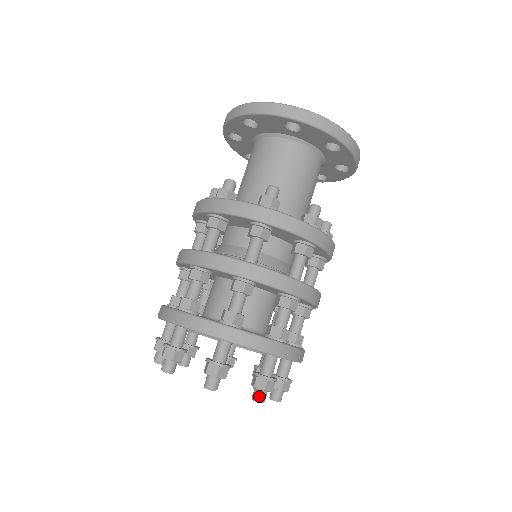
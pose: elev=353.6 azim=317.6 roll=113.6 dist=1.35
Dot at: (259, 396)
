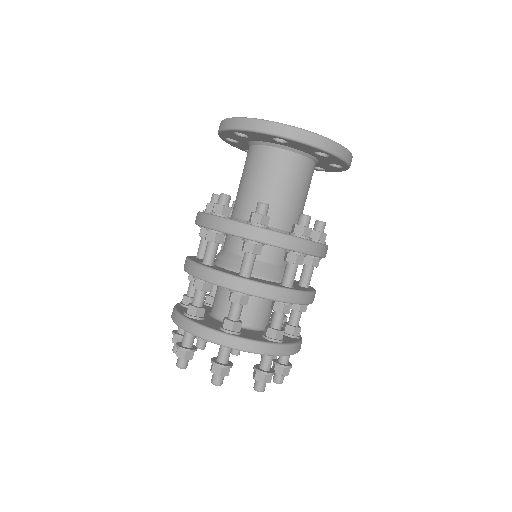
Dot at: (259, 387)
